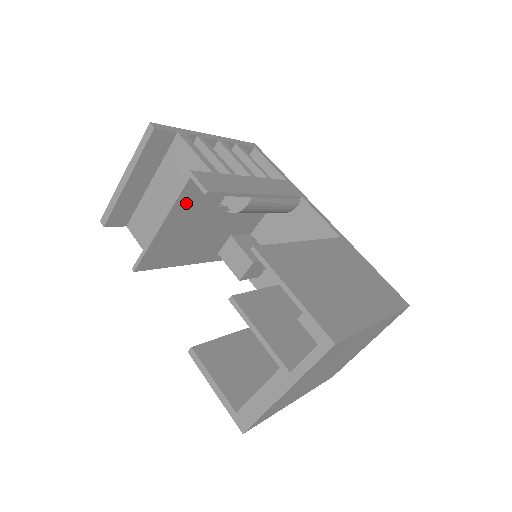
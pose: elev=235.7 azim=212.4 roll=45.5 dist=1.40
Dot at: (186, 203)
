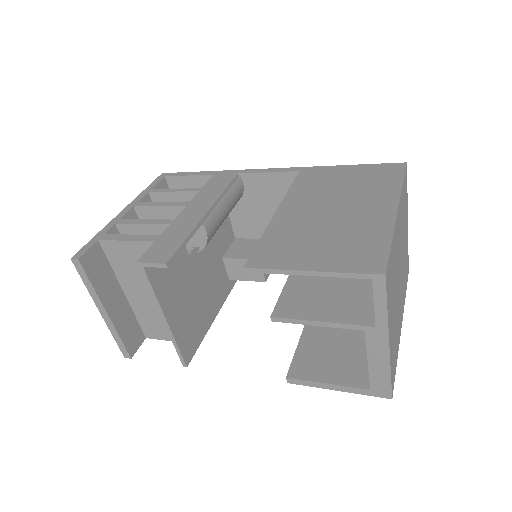
Dot at: (163, 284)
